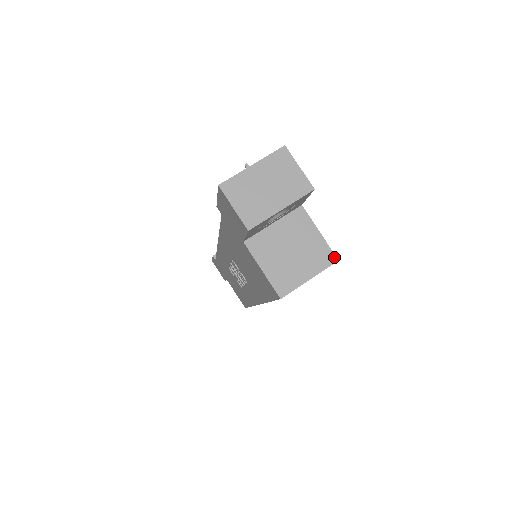
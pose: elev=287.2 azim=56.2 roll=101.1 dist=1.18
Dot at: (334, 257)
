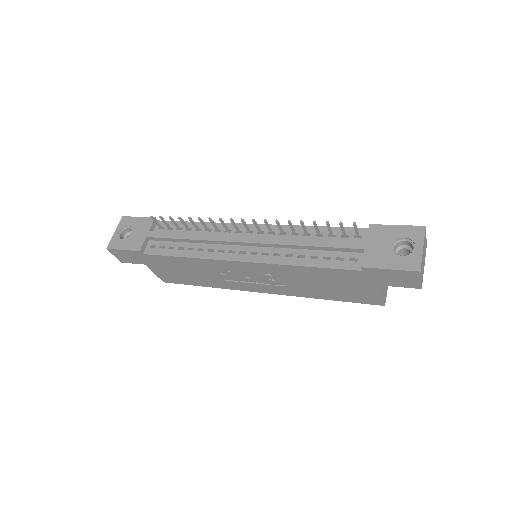
Dot at: occluded
